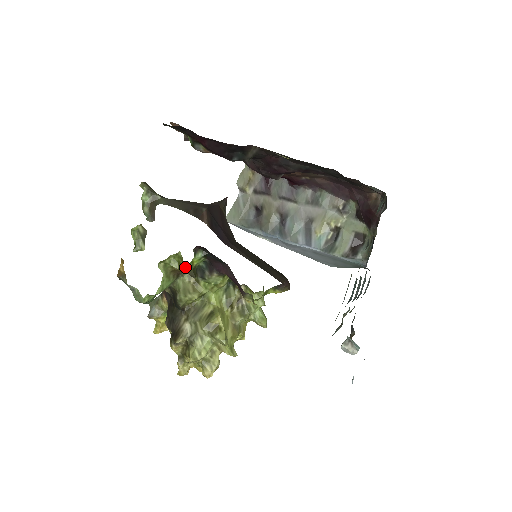
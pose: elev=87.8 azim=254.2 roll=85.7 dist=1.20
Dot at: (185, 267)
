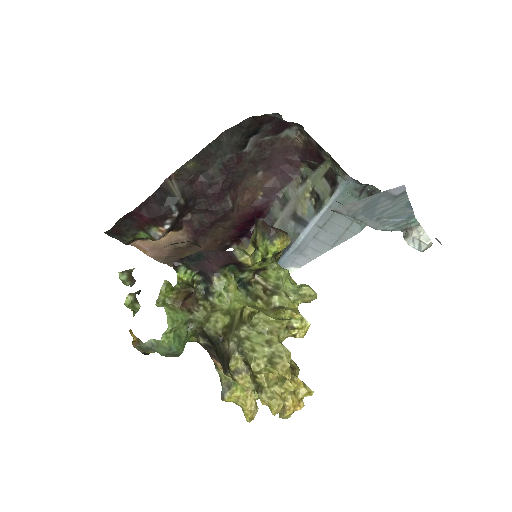
Dot at: (175, 285)
